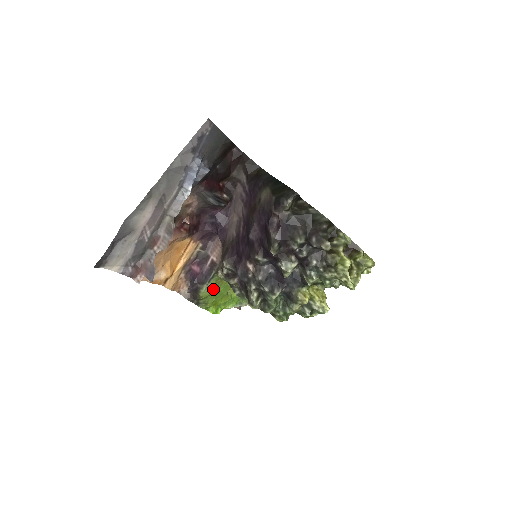
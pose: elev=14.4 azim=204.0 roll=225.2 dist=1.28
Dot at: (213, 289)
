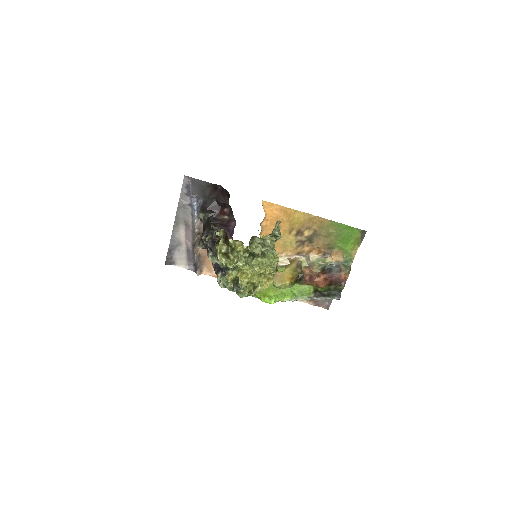
Dot at: occluded
